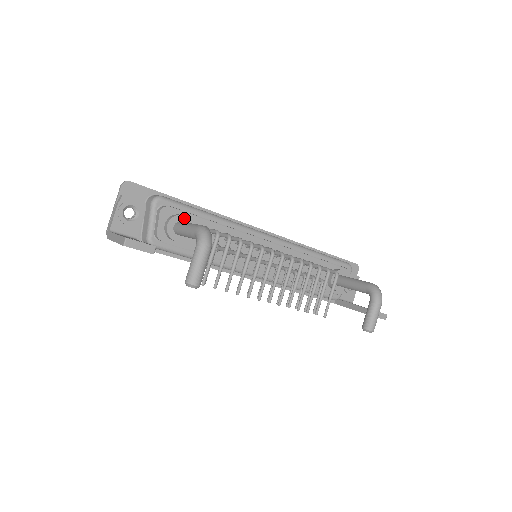
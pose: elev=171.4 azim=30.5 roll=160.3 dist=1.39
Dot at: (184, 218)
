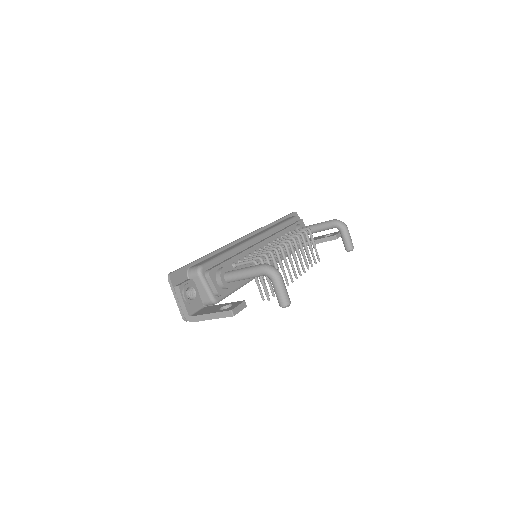
Dot at: (225, 269)
